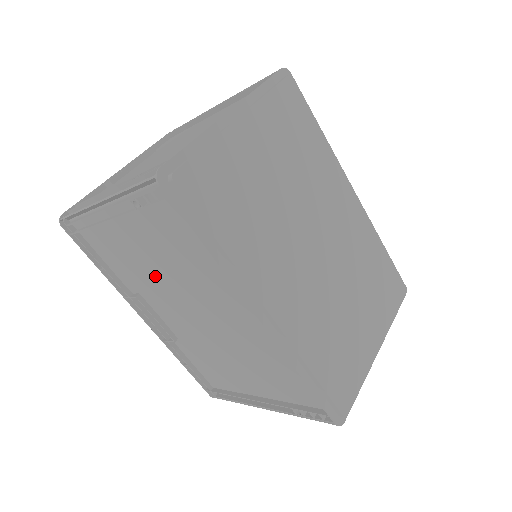
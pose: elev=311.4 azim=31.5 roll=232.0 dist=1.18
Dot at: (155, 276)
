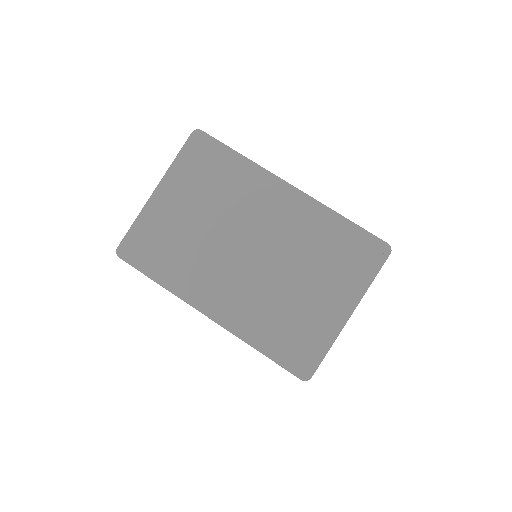
Dot at: occluded
